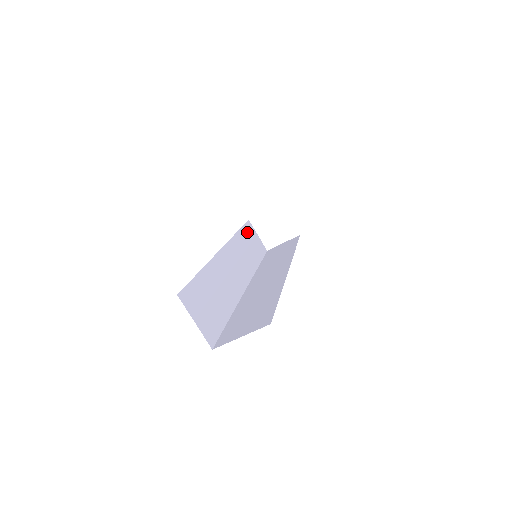
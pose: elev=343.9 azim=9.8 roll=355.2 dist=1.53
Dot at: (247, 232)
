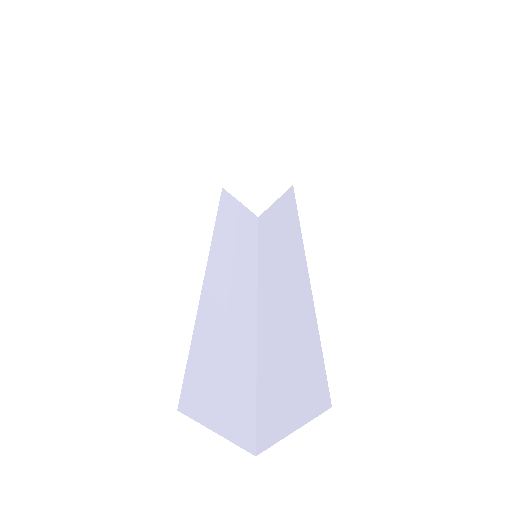
Dot at: (227, 208)
